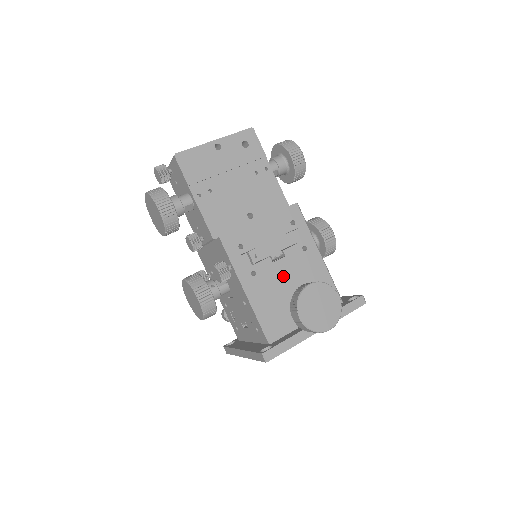
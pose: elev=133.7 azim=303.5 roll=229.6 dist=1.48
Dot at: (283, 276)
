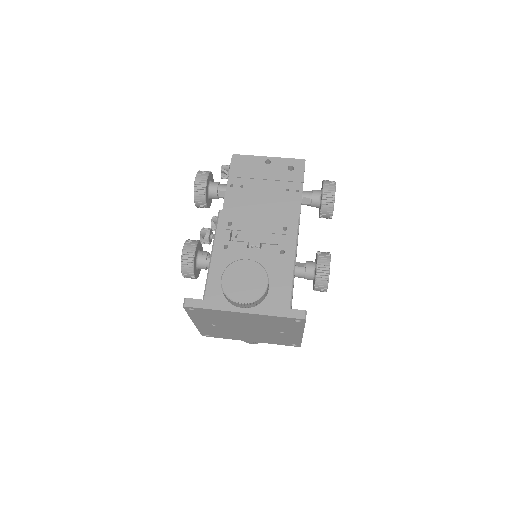
Dot at: occluded
